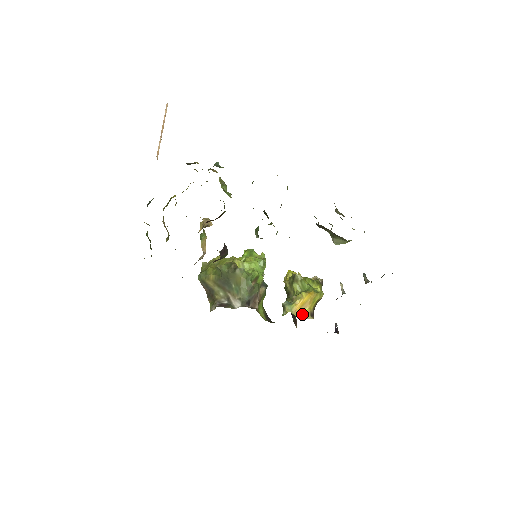
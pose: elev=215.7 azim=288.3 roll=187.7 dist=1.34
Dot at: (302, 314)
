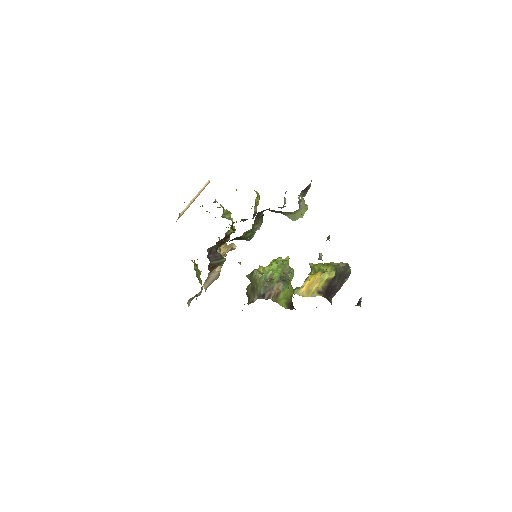
Dot at: (310, 294)
